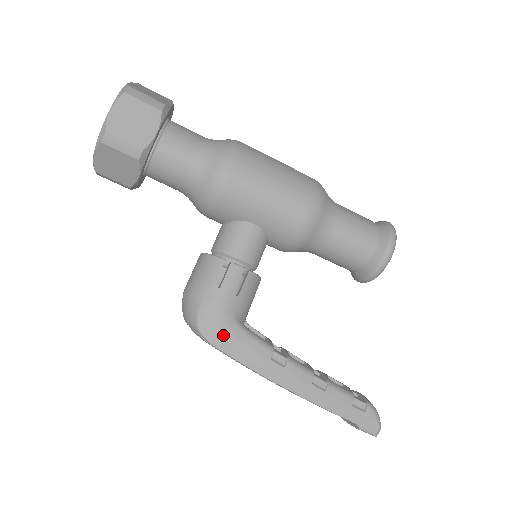
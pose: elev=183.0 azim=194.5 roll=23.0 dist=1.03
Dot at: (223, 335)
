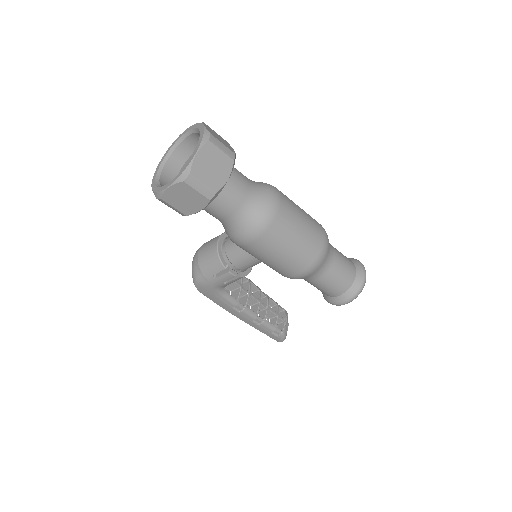
Dot at: (208, 293)
